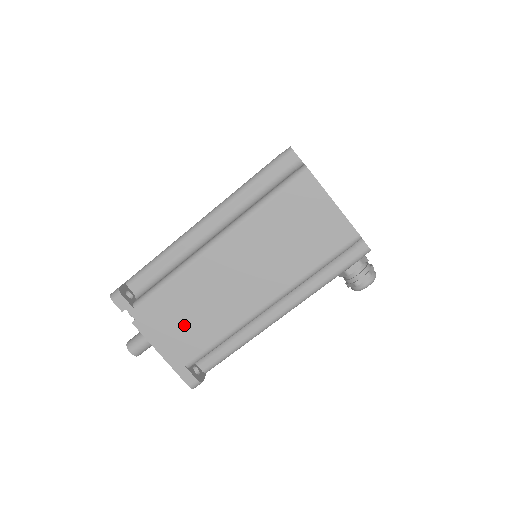
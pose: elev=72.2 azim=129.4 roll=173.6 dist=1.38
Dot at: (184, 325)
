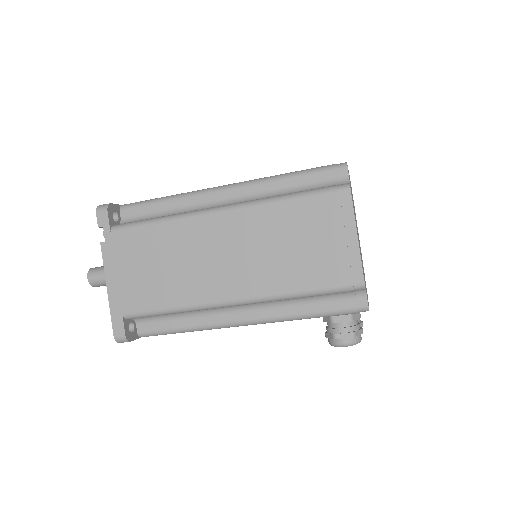
Dot at: (145, 273)
